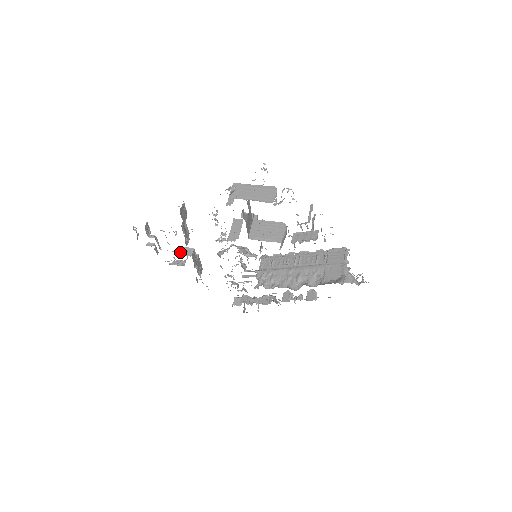
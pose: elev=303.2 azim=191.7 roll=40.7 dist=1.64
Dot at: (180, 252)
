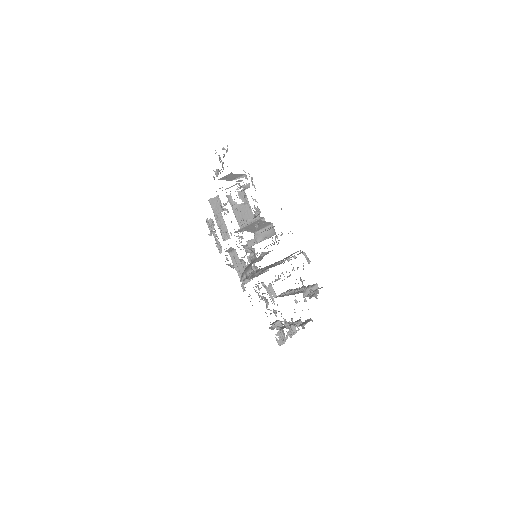
Dot at: (226, 250)
